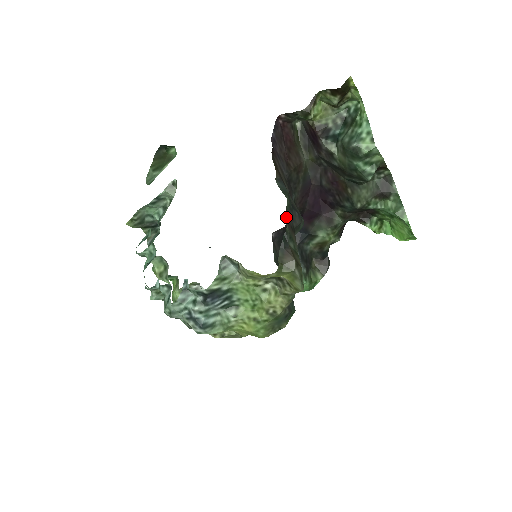
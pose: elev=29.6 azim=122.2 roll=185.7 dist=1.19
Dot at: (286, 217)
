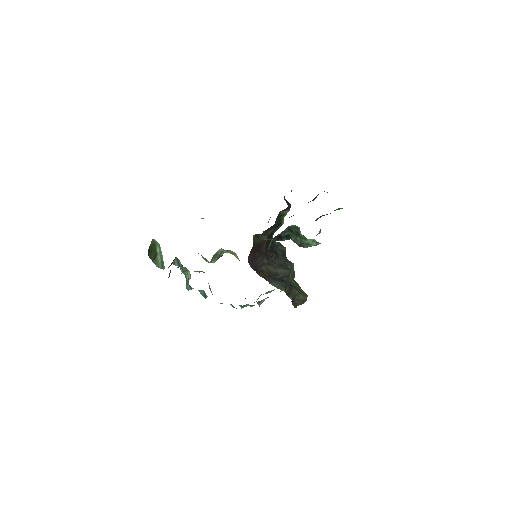
Dot at: (288, 295)
